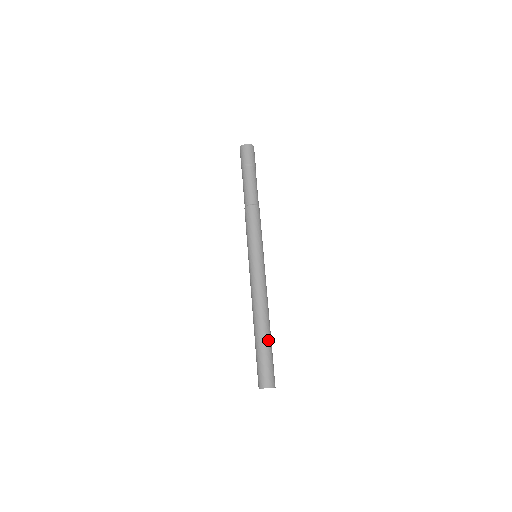
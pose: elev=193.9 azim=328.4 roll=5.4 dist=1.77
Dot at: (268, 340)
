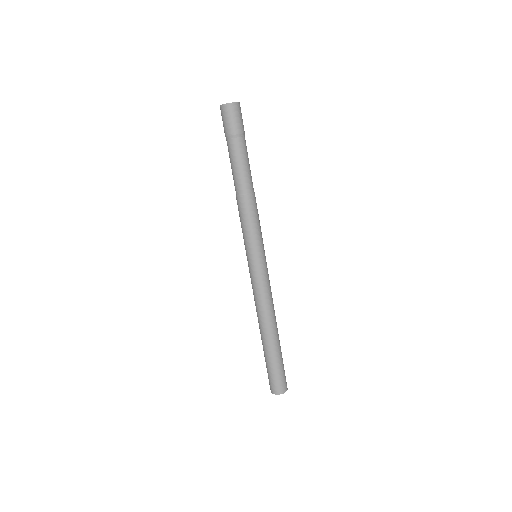
Dot at: (277, 349)
